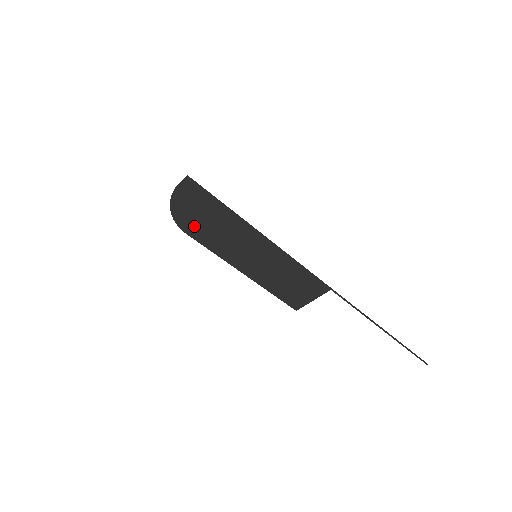
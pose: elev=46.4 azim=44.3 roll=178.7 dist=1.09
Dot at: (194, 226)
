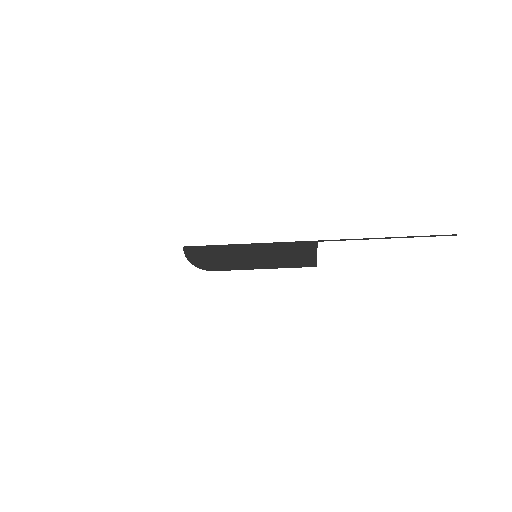
Dot at: (212, 265)
